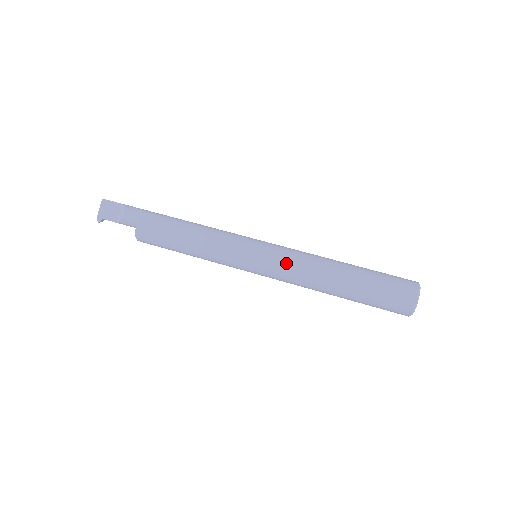
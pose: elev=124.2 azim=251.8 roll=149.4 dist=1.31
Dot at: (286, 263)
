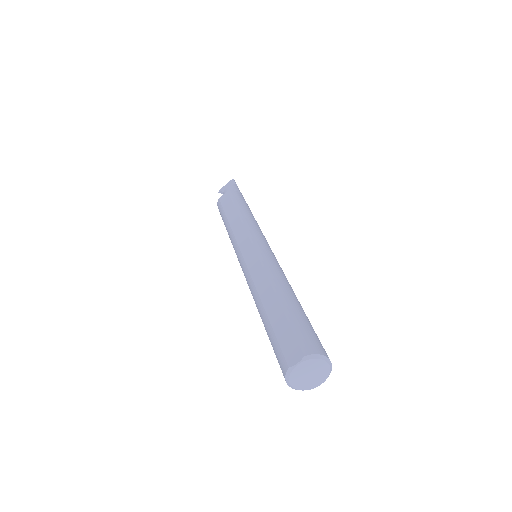
Dot at: (254, 264)
